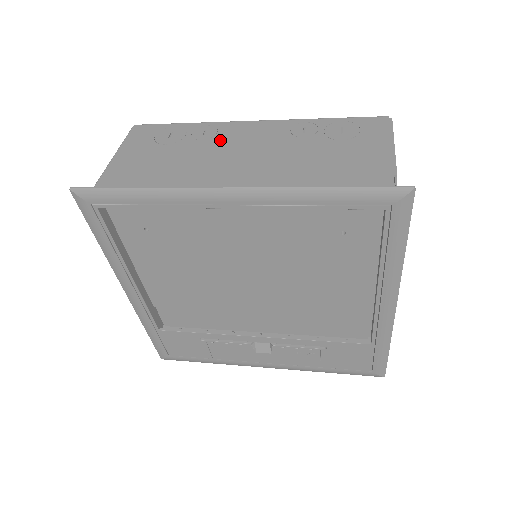
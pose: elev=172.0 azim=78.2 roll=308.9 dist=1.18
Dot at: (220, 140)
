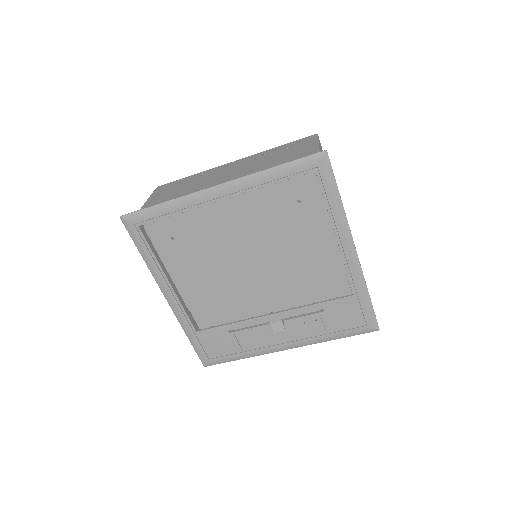
Dot at: (212, 175)
